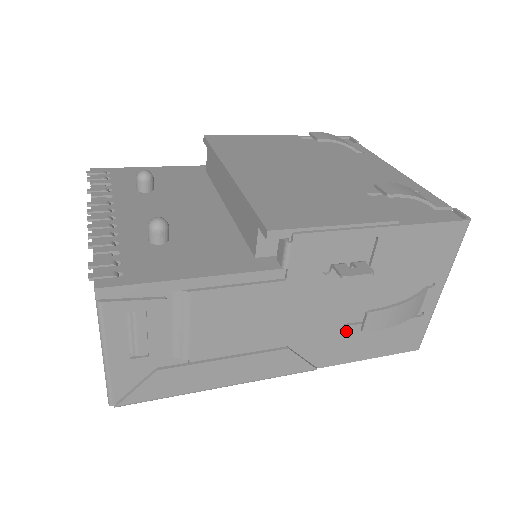
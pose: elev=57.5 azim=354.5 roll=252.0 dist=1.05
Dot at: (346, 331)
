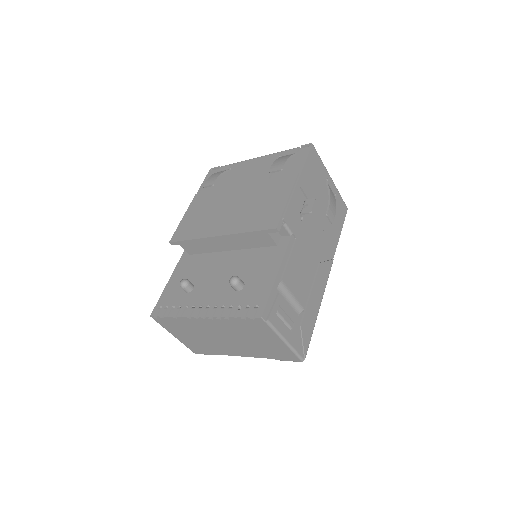
Dot at: (326, 232)
